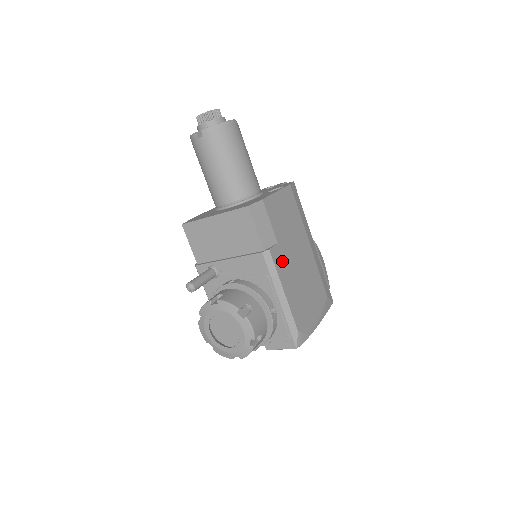
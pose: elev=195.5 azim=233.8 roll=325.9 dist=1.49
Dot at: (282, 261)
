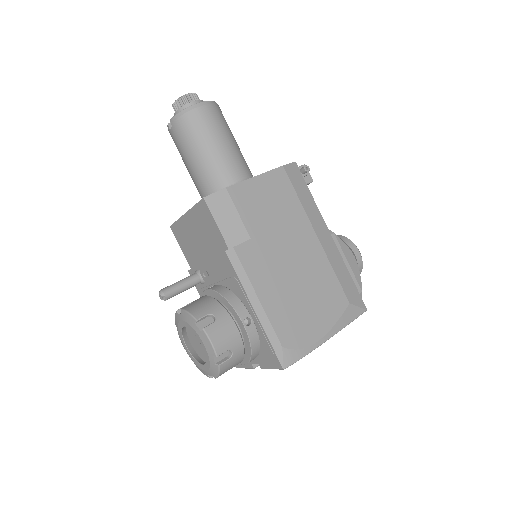
Dot at: (258, 260)
